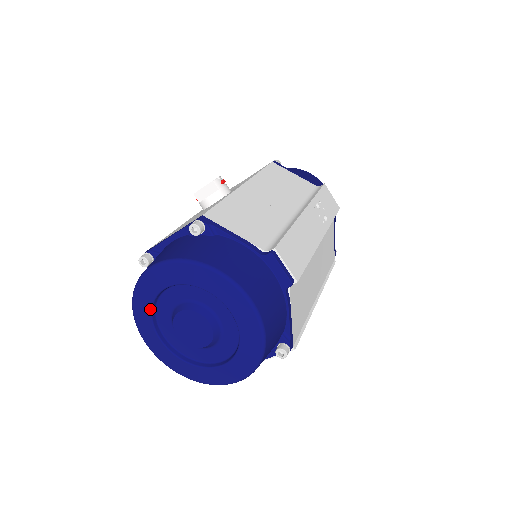
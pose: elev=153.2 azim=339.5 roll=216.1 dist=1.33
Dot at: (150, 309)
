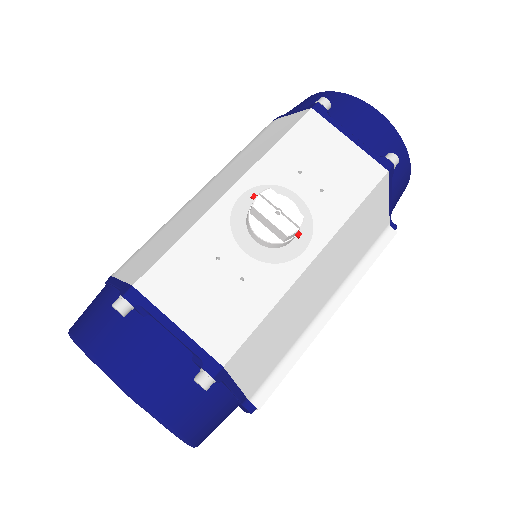
Dot at: occluded
